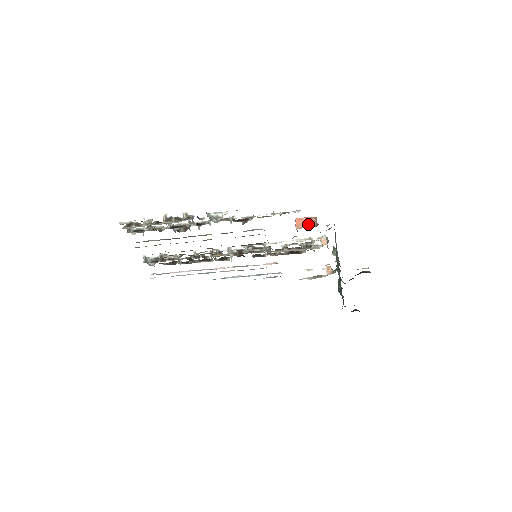
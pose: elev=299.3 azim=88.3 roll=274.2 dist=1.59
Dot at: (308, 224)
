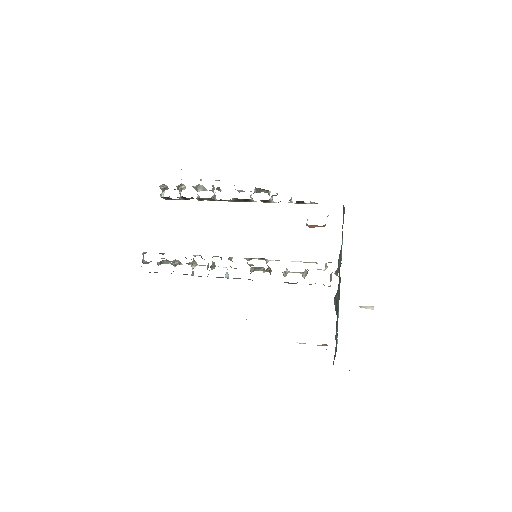
Dot at: occluded
